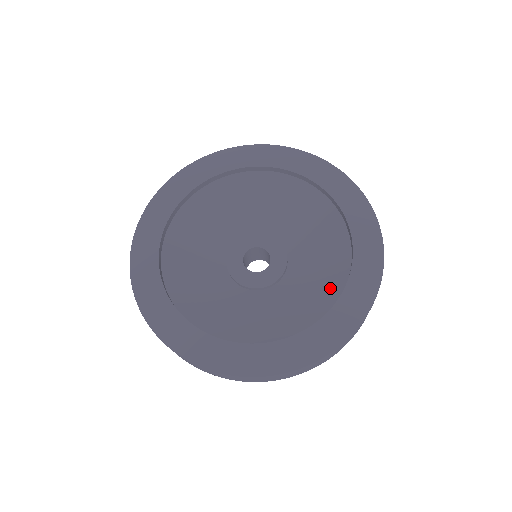
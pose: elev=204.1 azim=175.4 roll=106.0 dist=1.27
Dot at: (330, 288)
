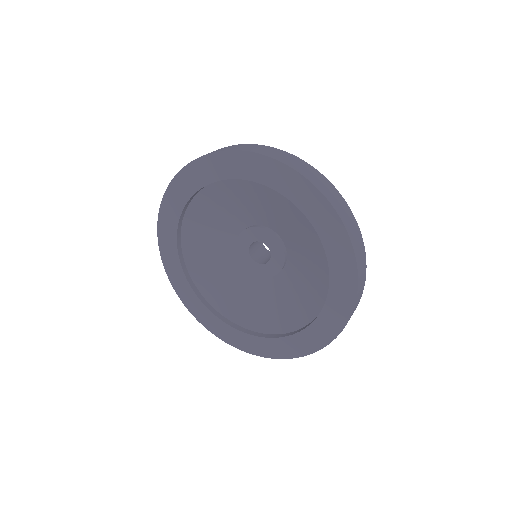
Dot at: (321, 283)
